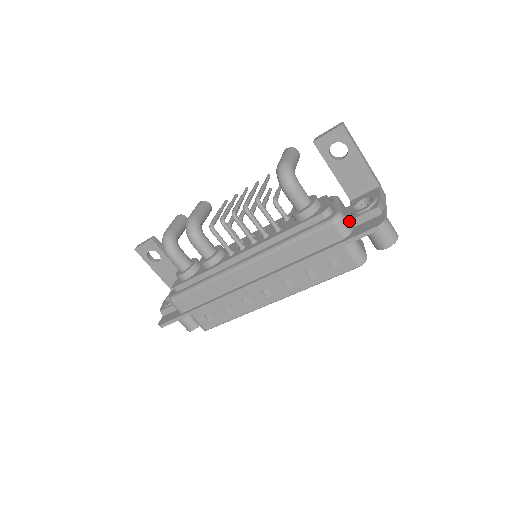
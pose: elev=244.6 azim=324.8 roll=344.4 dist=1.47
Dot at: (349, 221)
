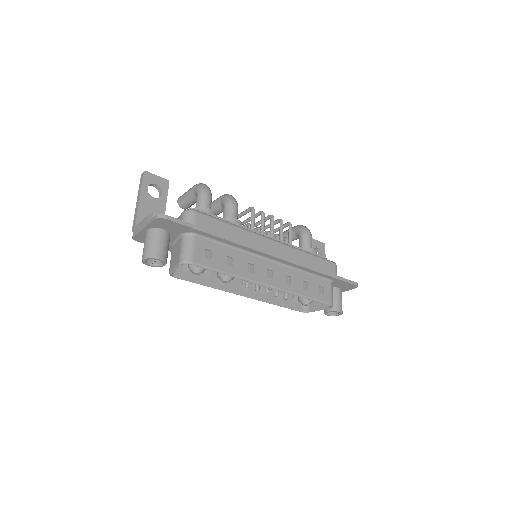
Dot at: occluded
